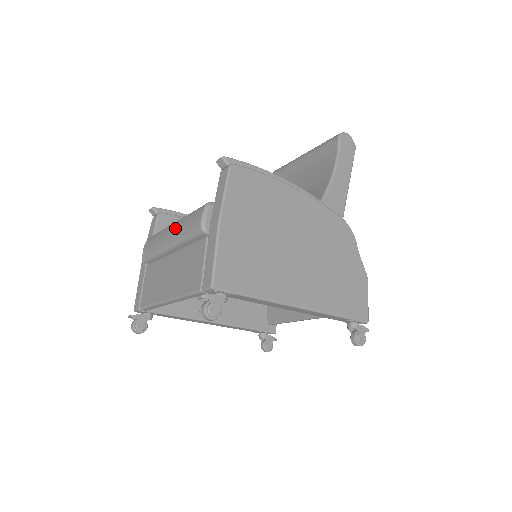
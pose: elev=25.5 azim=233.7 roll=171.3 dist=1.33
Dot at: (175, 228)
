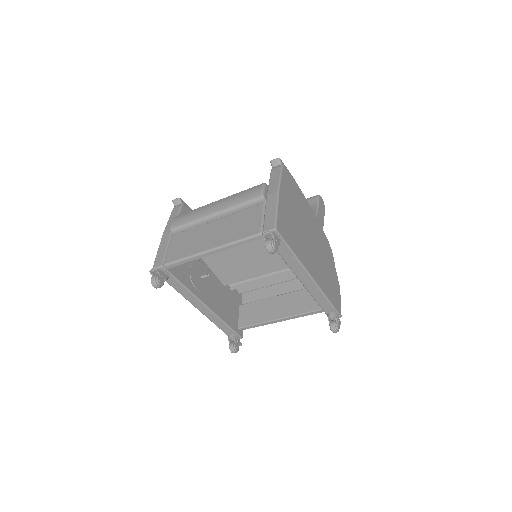
Dot at: (223, 201)
